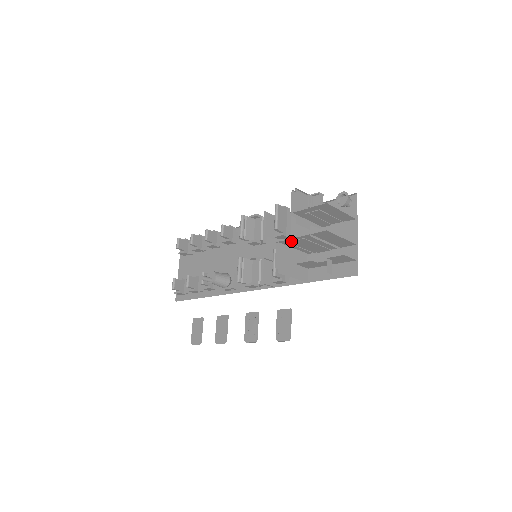
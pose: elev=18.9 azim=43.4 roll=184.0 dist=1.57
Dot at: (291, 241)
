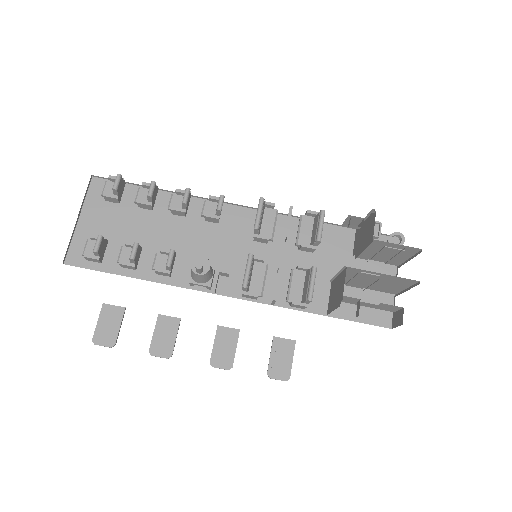
Dot at: (361, 272)
